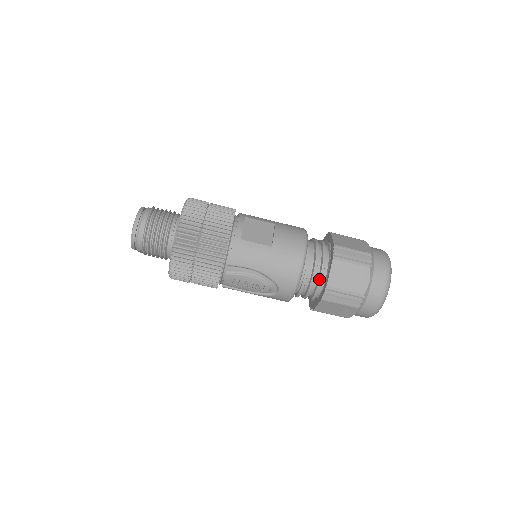
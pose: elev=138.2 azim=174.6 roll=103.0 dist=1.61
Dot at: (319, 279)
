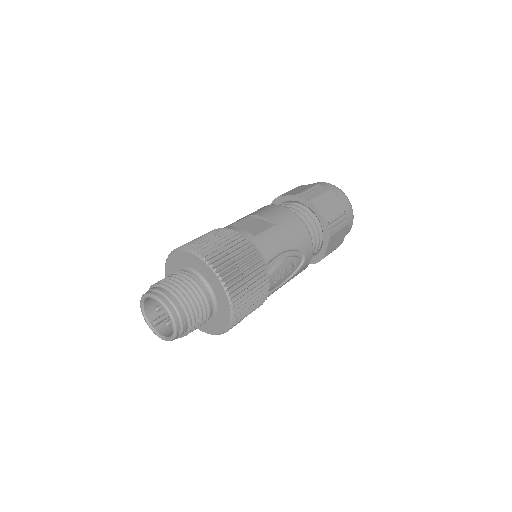
Dot at: (315, 225)
